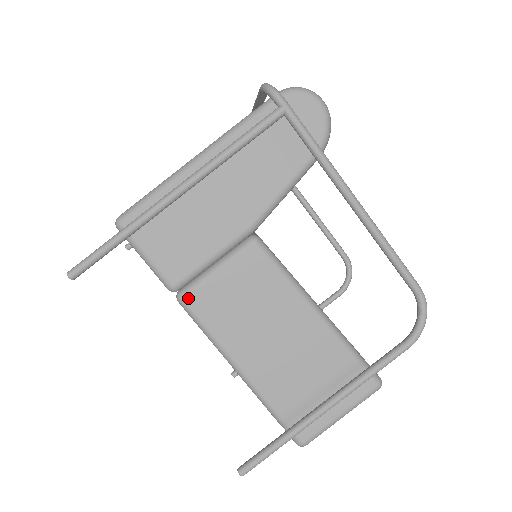
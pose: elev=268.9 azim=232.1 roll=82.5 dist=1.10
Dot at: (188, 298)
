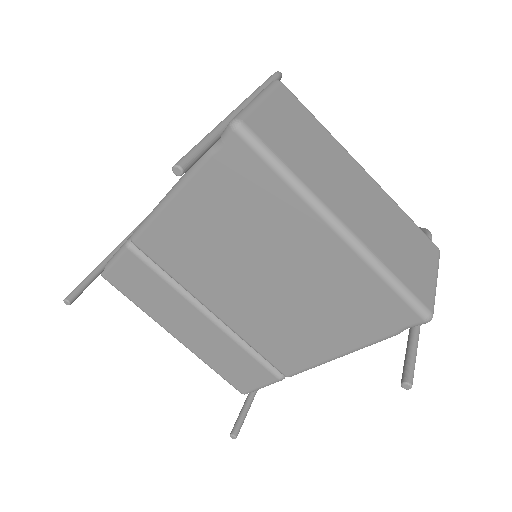
Dot at: occluded
